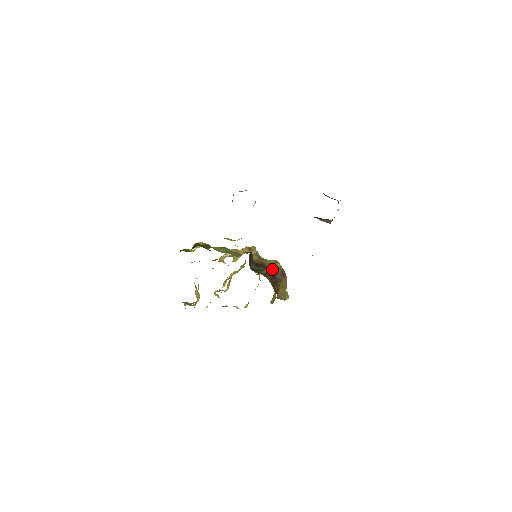
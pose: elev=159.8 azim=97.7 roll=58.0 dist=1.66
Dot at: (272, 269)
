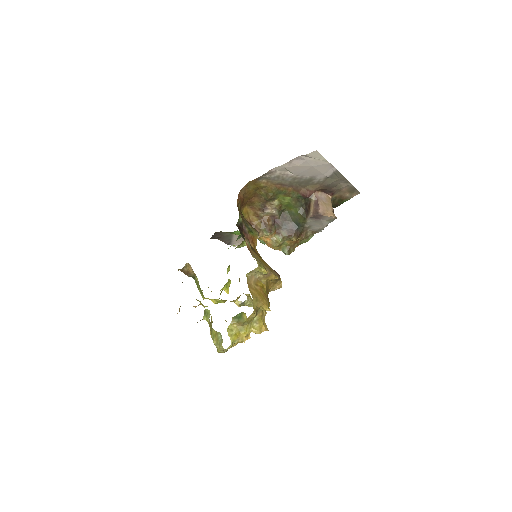
Dot at: occluded
